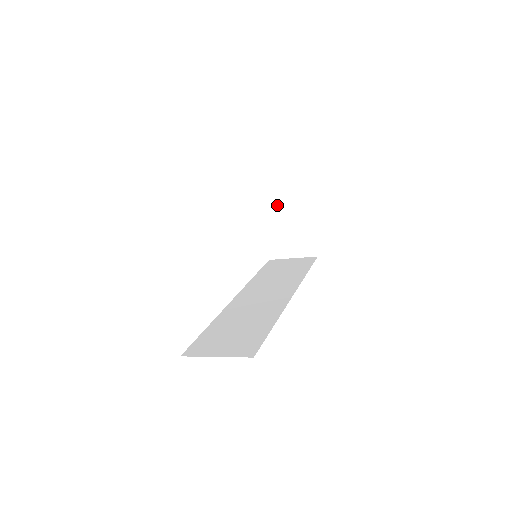
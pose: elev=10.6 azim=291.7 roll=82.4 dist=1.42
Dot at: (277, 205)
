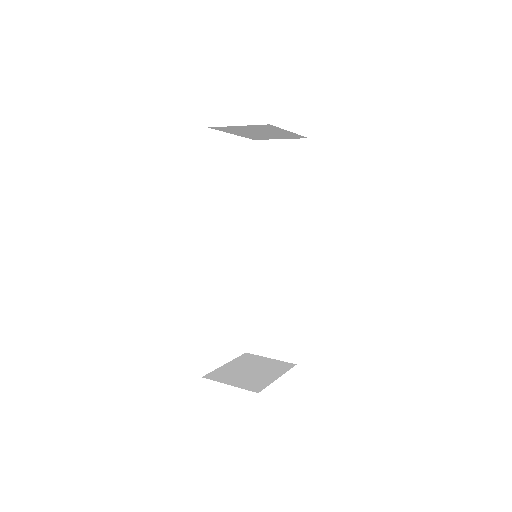
Dot at: (238, 129)
